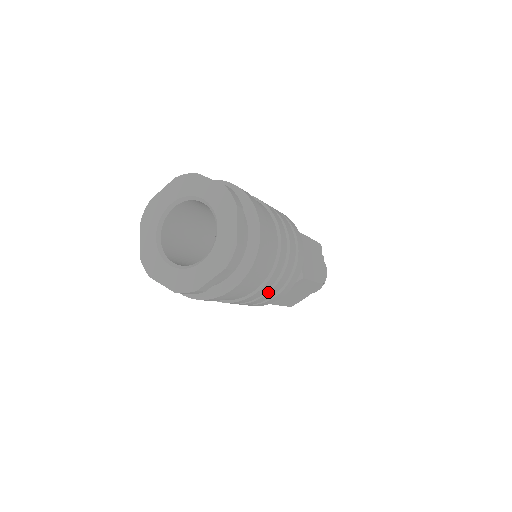
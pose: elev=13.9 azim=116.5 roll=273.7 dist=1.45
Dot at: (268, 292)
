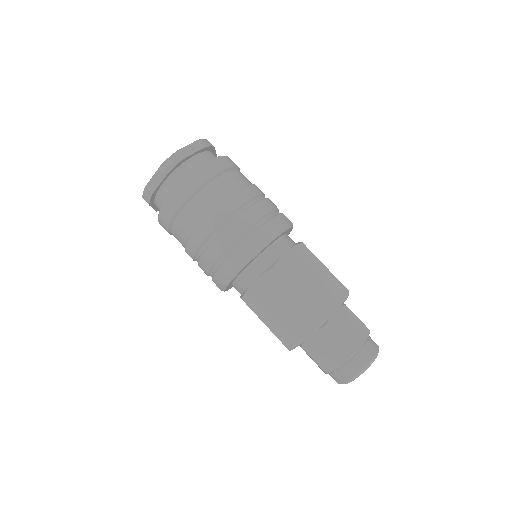
Dot at: (214, 240)
